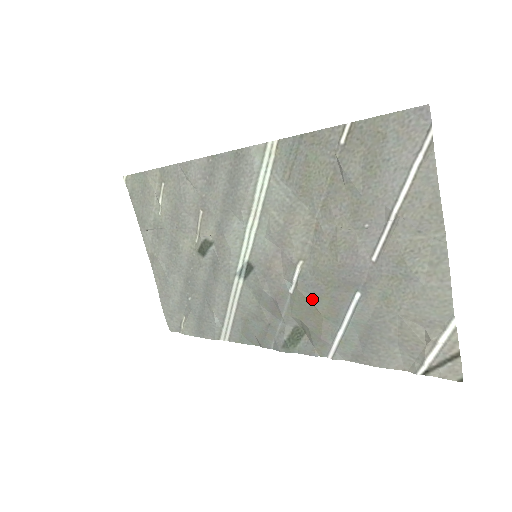
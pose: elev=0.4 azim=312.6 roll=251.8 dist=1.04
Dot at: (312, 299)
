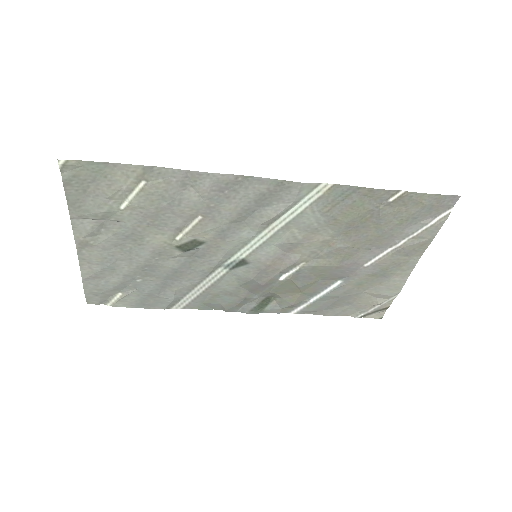
Dot at: (299, 284)
